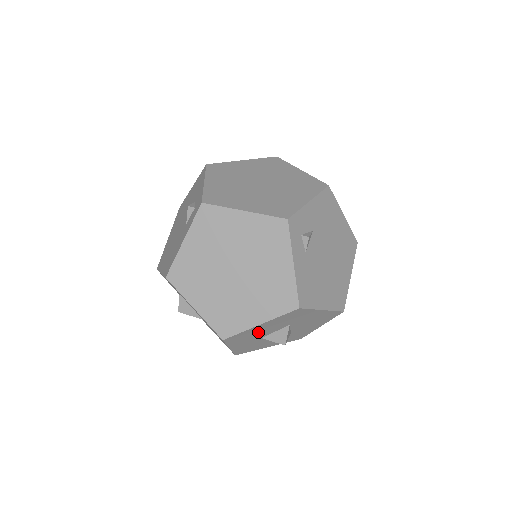
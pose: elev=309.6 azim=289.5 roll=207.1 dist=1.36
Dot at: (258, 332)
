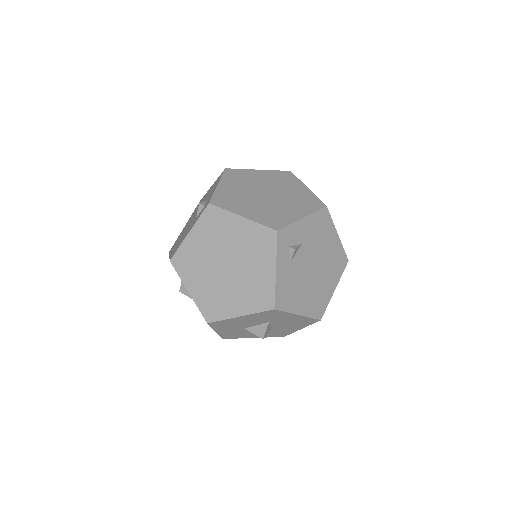
Dot at: (240, 323)
